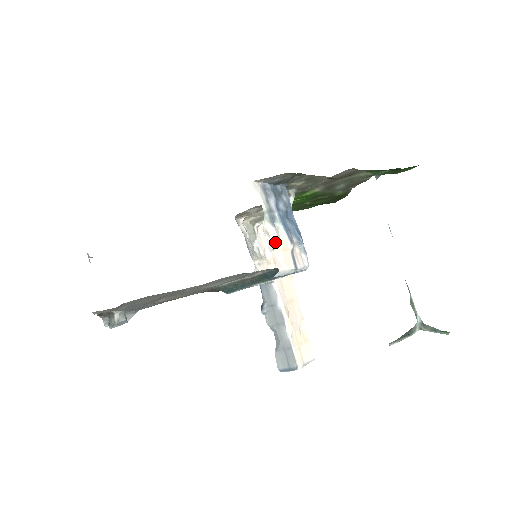
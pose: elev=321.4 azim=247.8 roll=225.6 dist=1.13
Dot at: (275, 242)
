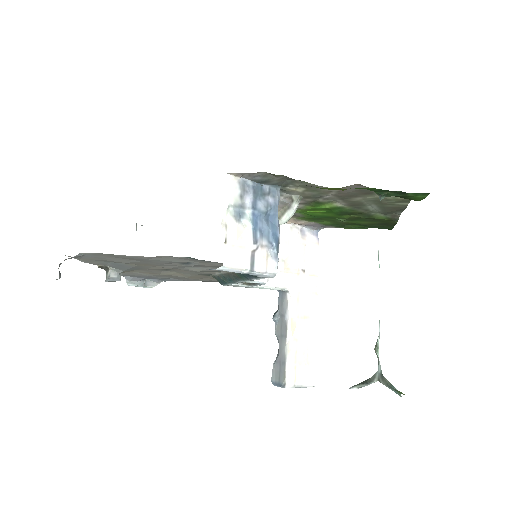
Dot at: (231, 236)
